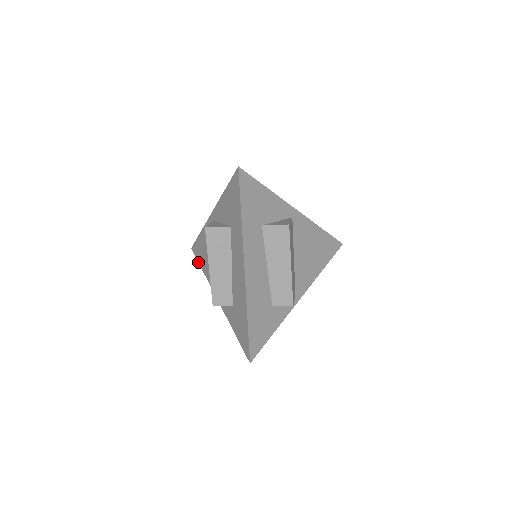
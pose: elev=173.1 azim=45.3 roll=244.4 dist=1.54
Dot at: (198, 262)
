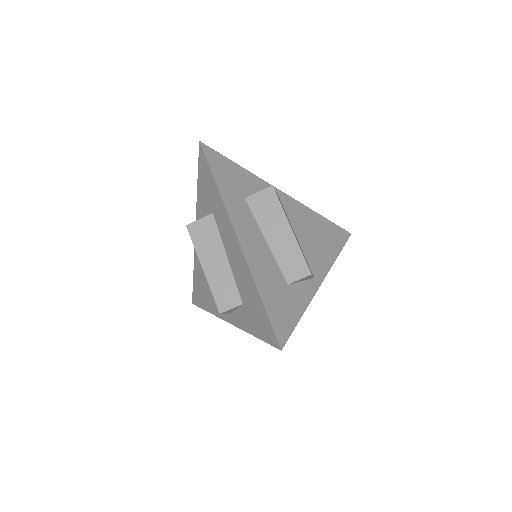
Dot at: (201, 308)
